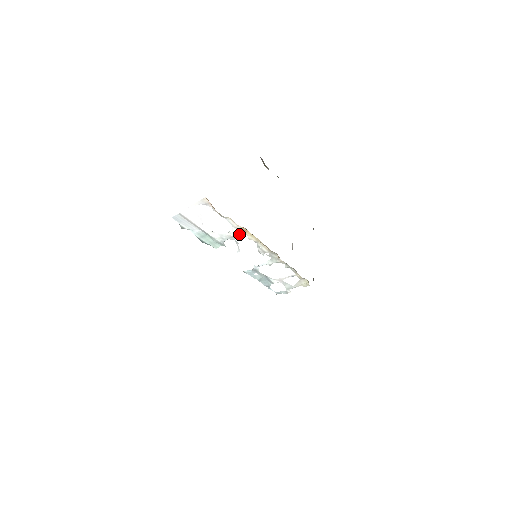
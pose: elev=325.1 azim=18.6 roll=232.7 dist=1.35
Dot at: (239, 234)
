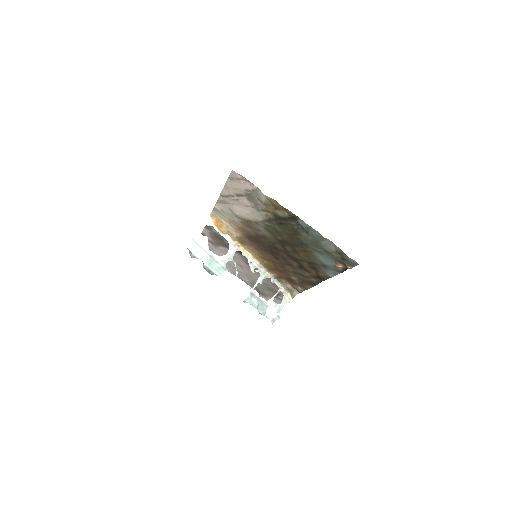
Dot at: occluded
